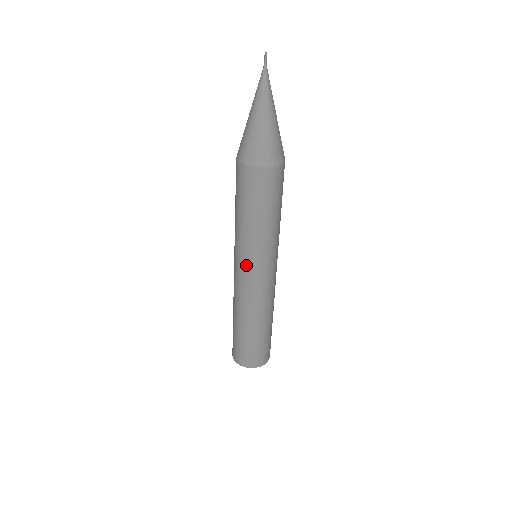
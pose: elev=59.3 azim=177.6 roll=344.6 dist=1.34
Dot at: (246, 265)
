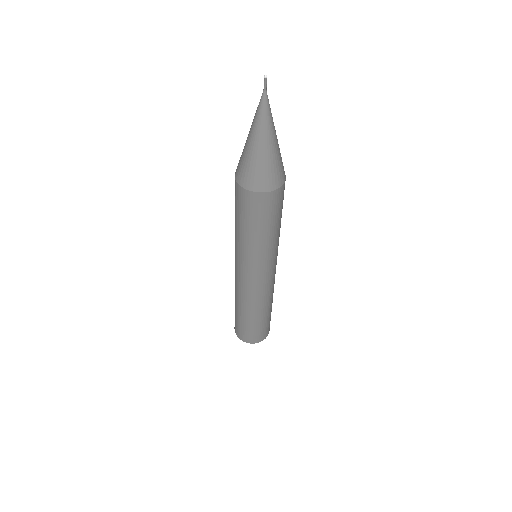
Dot at: (255, 272)
